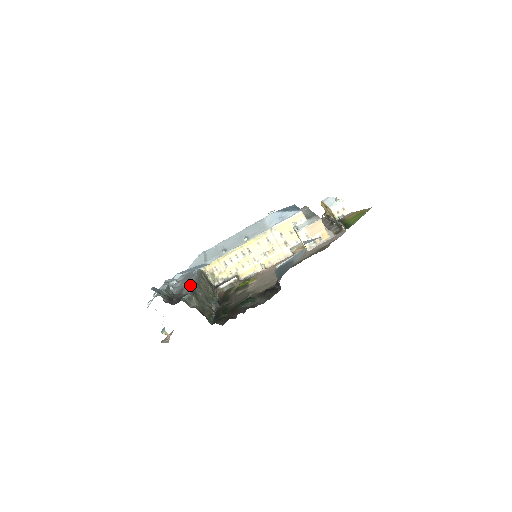
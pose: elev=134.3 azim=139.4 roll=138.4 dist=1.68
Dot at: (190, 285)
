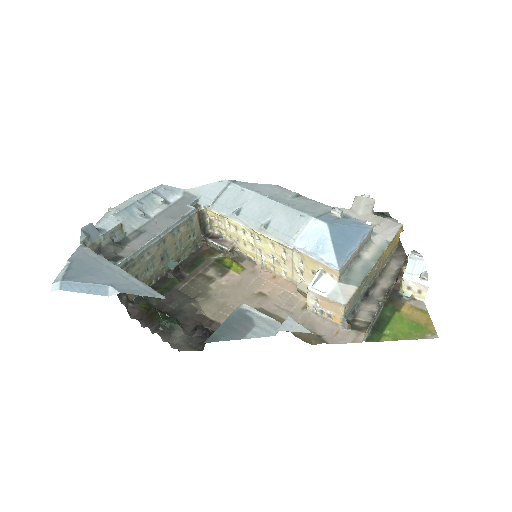
Dot at: (147, 239)
